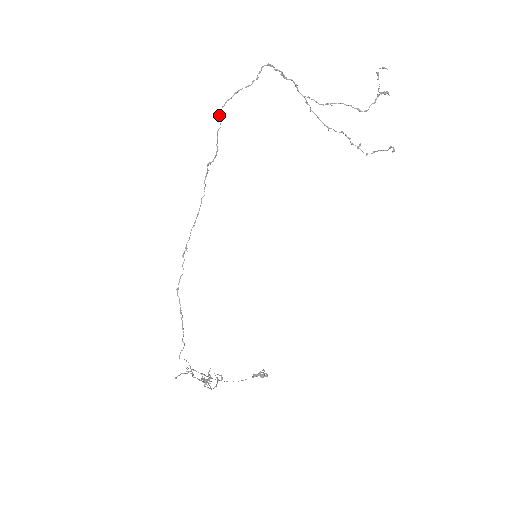
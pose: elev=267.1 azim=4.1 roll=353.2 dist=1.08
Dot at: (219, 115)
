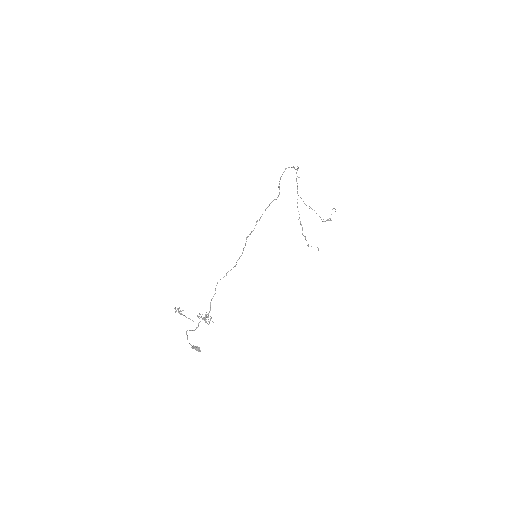
Dot at: occluded
